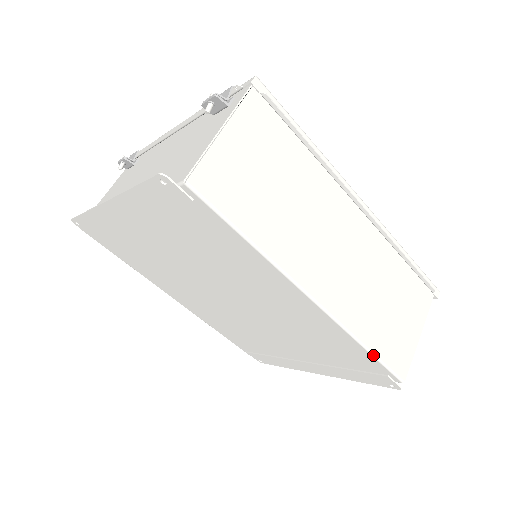
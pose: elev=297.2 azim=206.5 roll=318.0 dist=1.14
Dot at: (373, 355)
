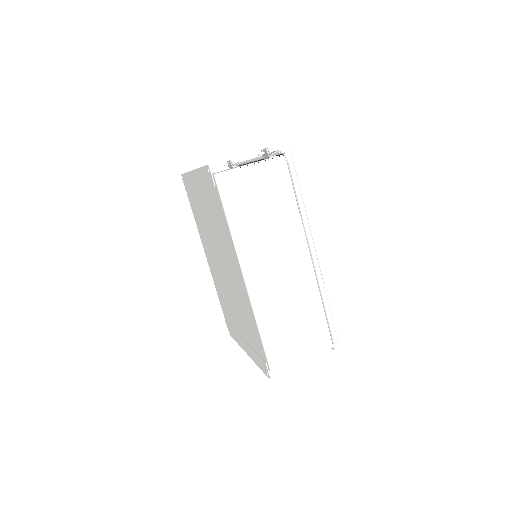
Dot at: (262, 339)
